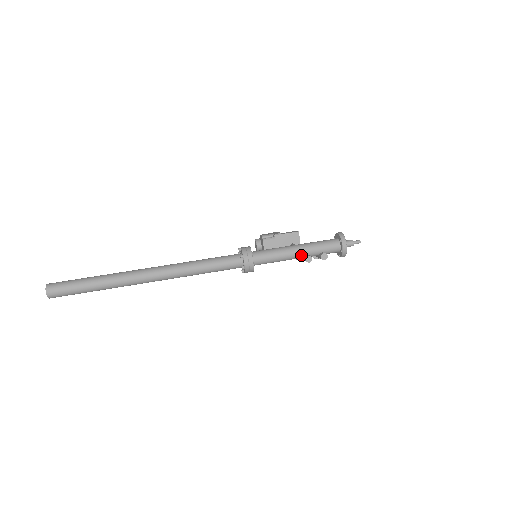
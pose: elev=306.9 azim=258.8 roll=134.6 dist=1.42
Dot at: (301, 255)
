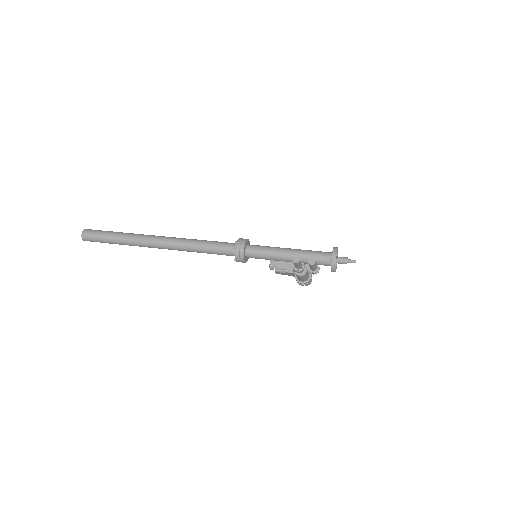
Dot at: (291, 257)
